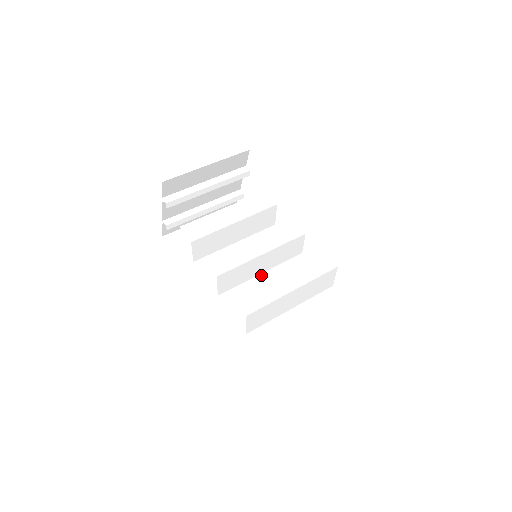
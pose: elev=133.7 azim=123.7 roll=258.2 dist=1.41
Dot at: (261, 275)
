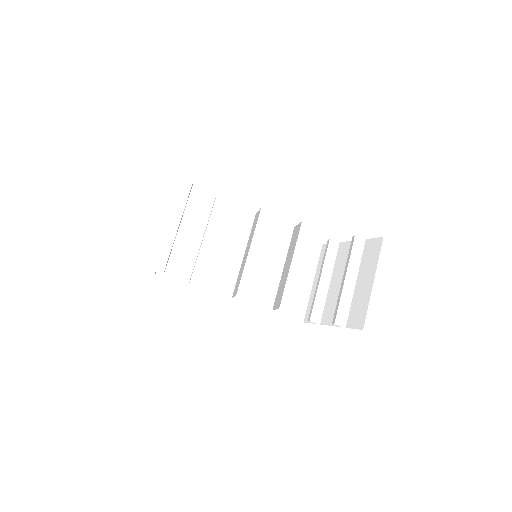
Dot at: (245, 249)
